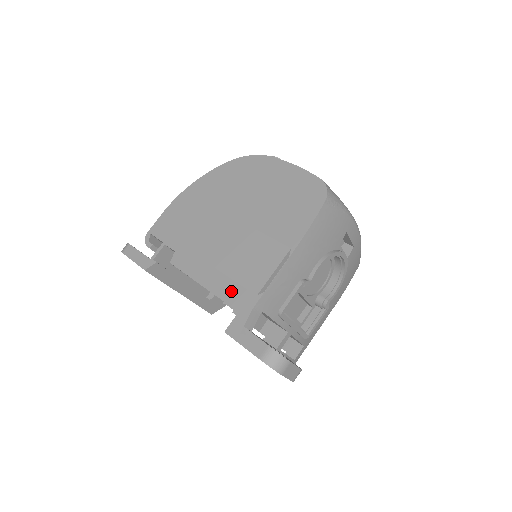
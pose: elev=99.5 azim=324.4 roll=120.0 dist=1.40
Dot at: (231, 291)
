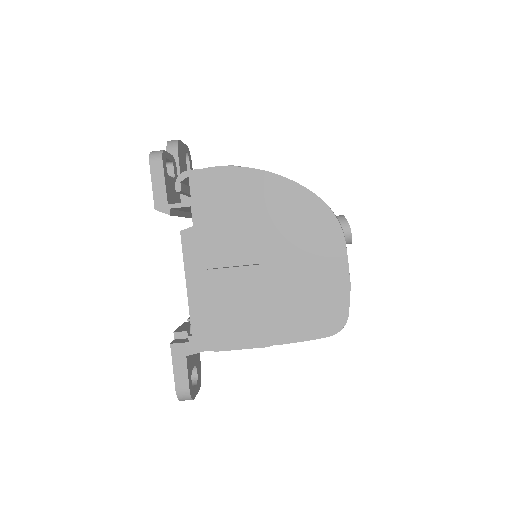
Dot at: (202, 320)
